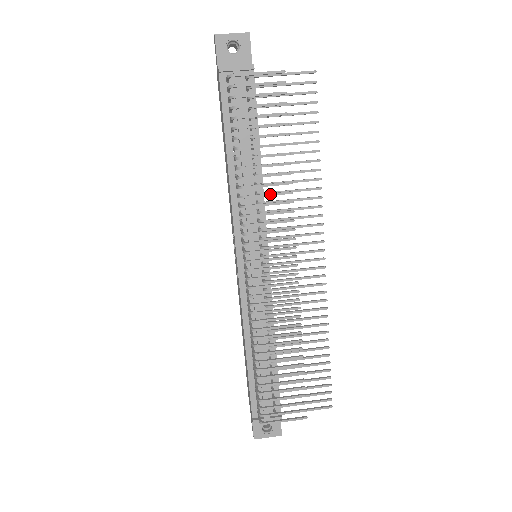
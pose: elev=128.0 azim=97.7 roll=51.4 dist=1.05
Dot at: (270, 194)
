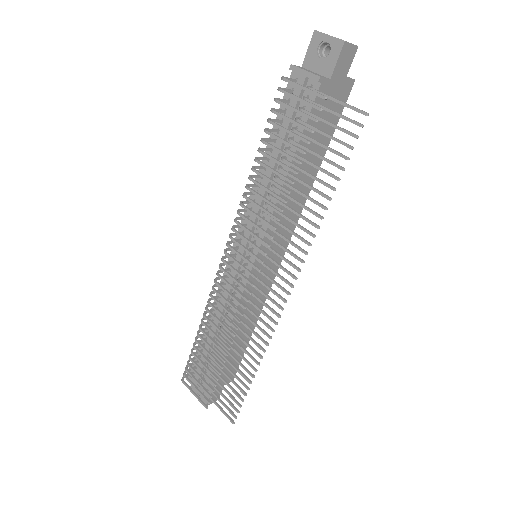
Dot at: (262, 208)
